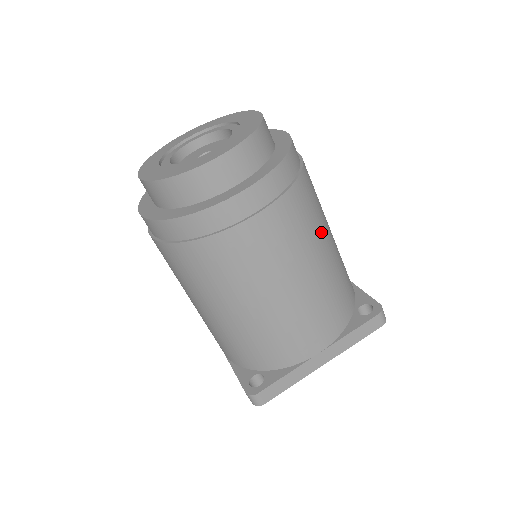
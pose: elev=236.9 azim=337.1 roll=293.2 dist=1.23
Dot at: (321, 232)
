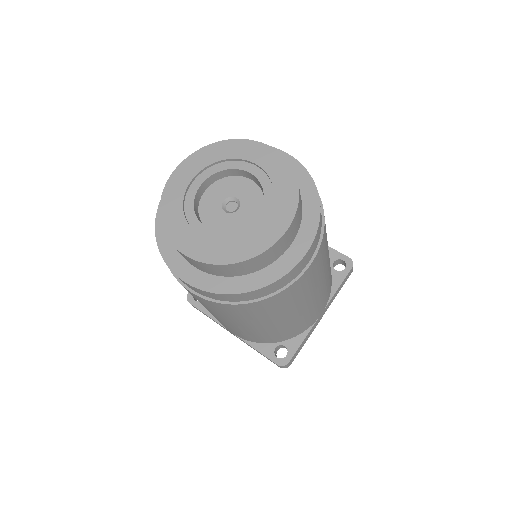
Dot at: occluded
